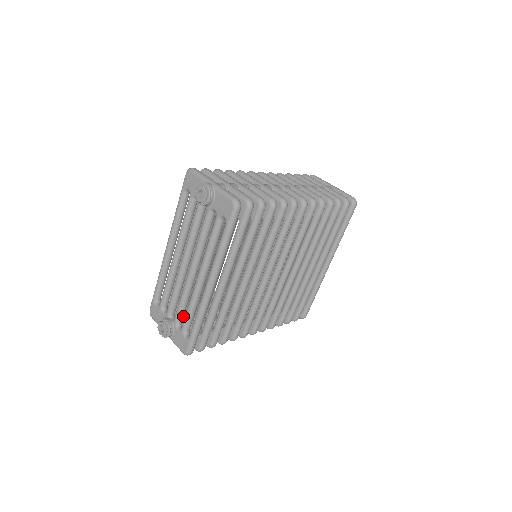
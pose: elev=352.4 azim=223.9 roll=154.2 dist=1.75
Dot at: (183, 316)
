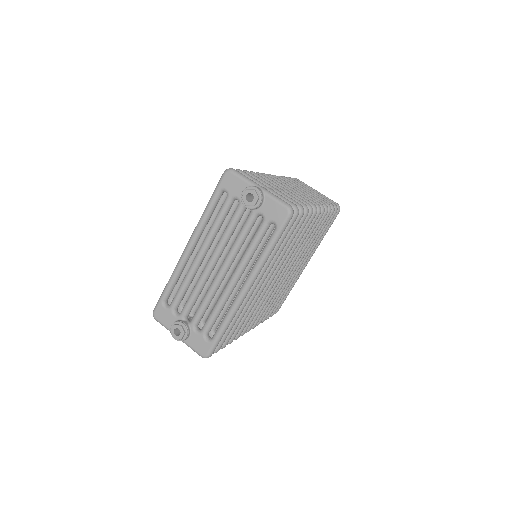
Dot at: (201, 318)
